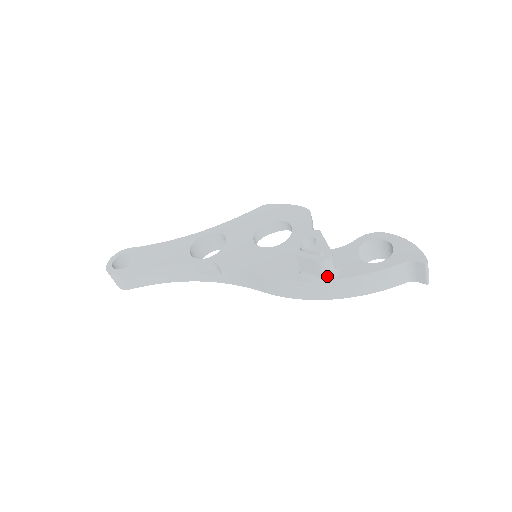
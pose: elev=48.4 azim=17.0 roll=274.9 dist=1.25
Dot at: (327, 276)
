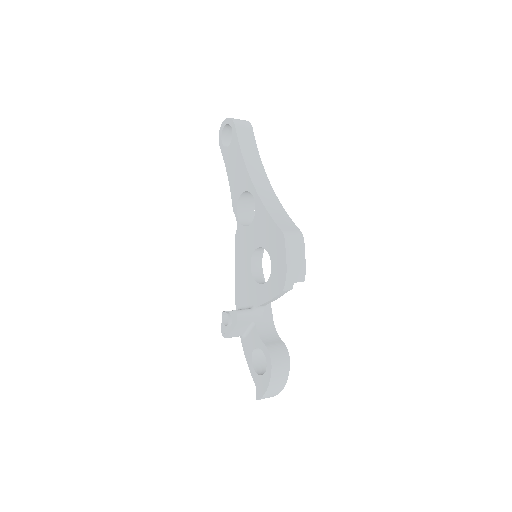
Dot at: occluded
